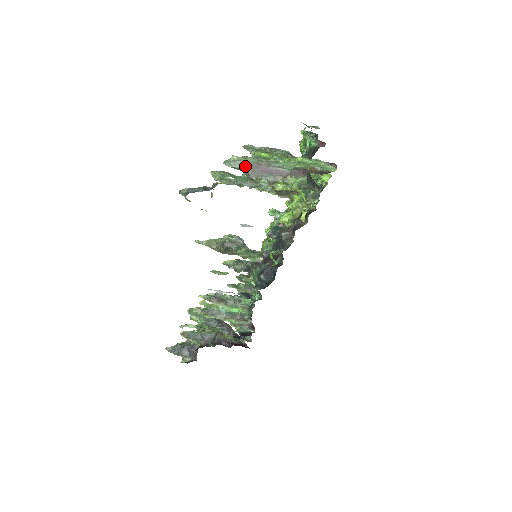
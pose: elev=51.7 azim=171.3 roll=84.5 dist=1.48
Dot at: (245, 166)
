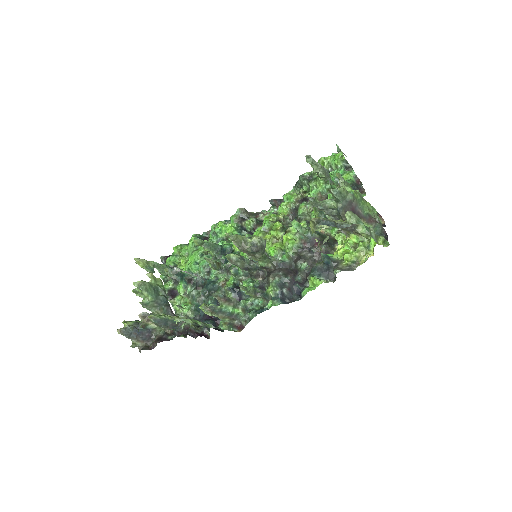
Dot at: (343, 200)
